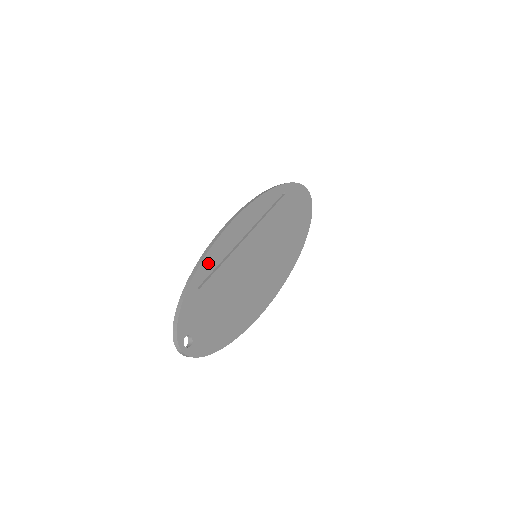
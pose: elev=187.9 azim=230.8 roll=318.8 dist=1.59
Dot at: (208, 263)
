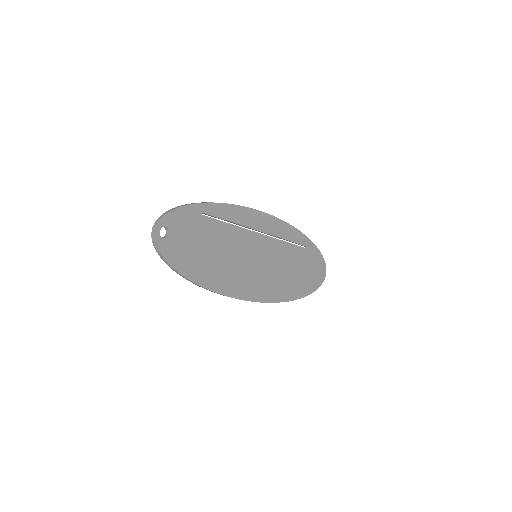
Dot at: (222, 210)
